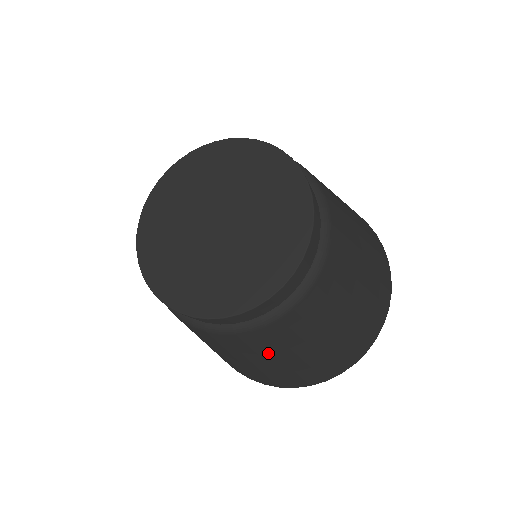
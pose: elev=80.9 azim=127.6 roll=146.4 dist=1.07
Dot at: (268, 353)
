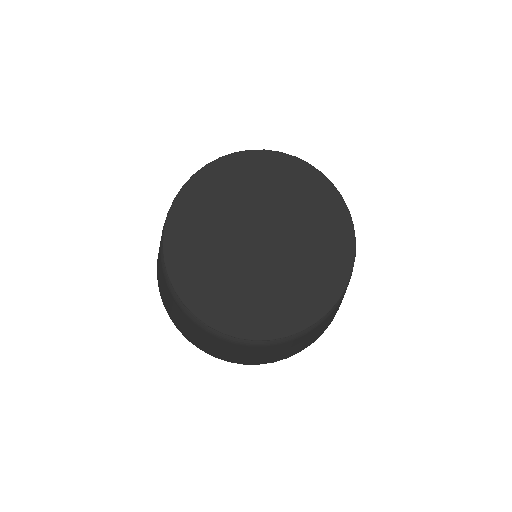
Dot at: (256, 353)
